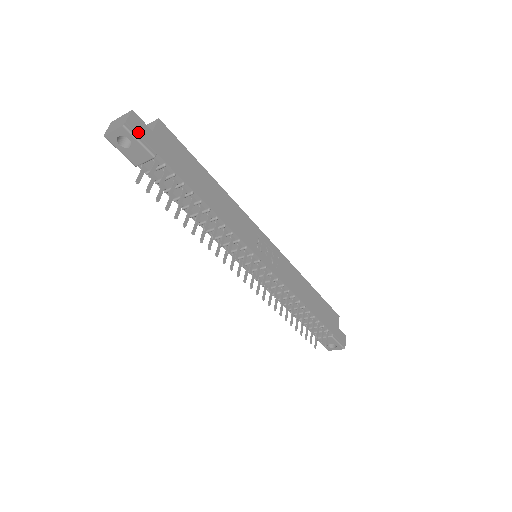
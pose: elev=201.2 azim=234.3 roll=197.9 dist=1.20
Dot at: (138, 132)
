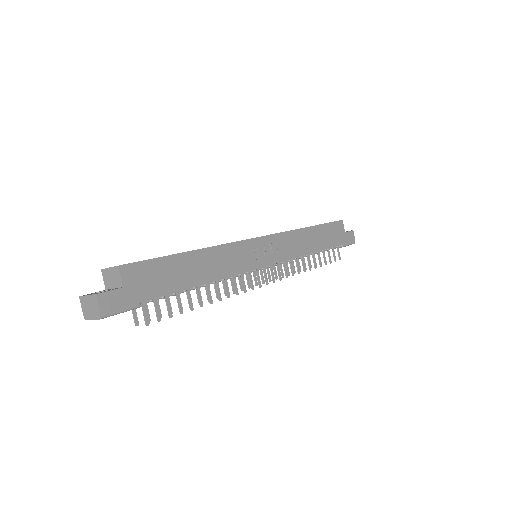
Dot at: (115, 307)
